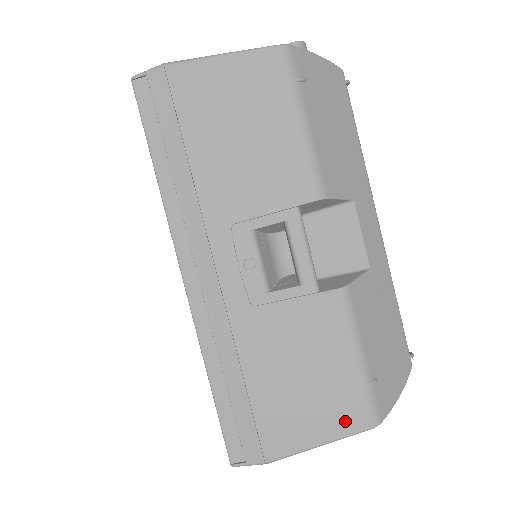
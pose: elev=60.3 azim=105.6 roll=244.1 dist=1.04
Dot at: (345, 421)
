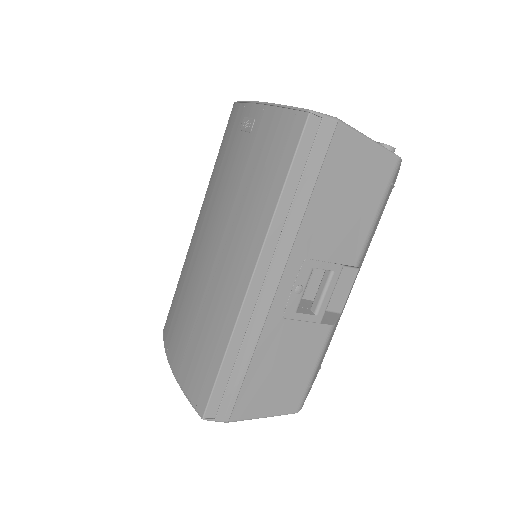
Dot at: (286, 406)
